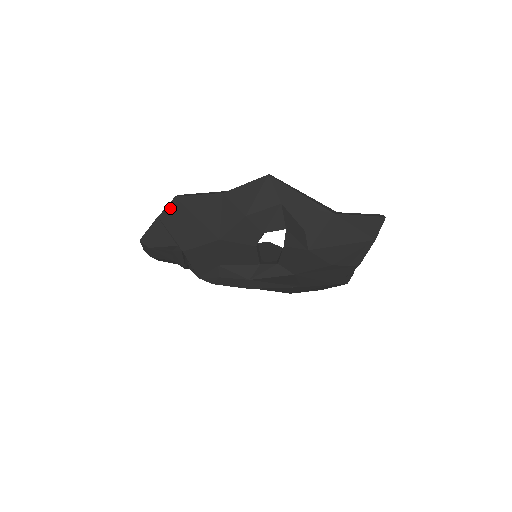
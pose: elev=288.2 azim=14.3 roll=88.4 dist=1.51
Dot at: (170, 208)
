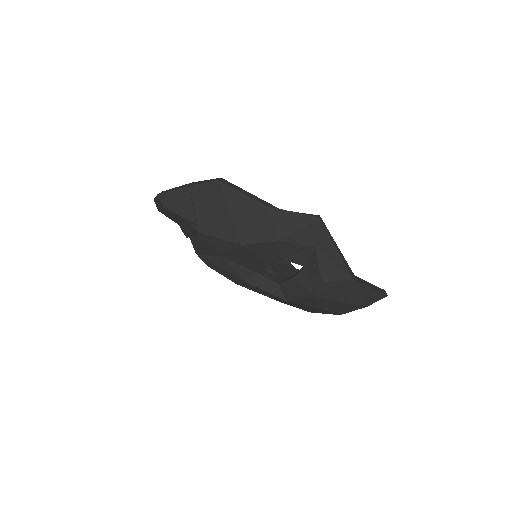
Dot at: (207, 186)
